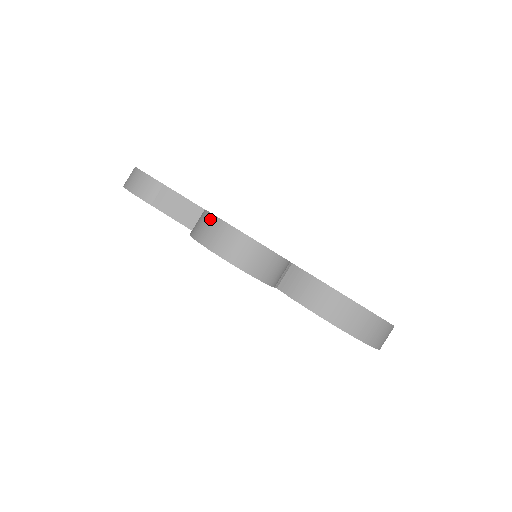
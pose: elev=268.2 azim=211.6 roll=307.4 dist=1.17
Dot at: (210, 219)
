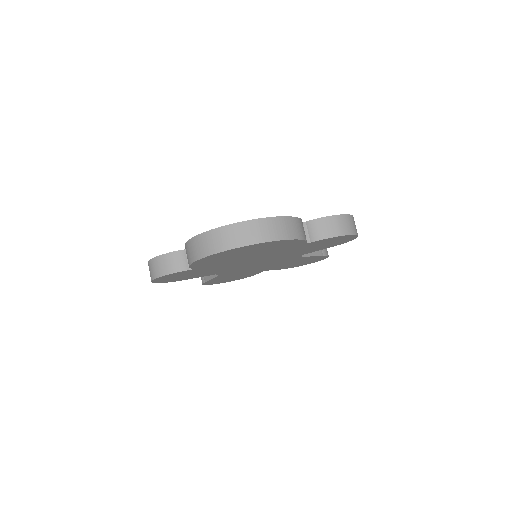
Dot at: occluded
